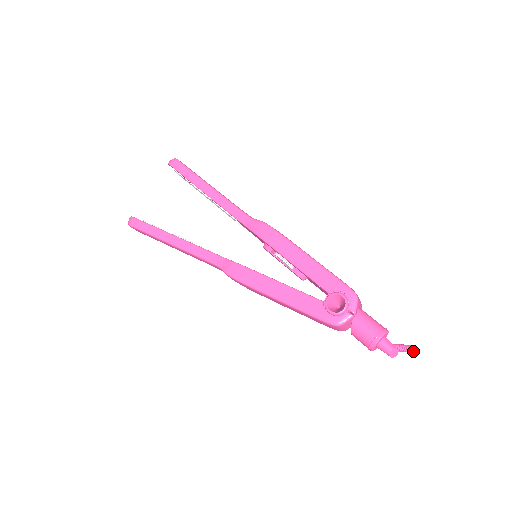
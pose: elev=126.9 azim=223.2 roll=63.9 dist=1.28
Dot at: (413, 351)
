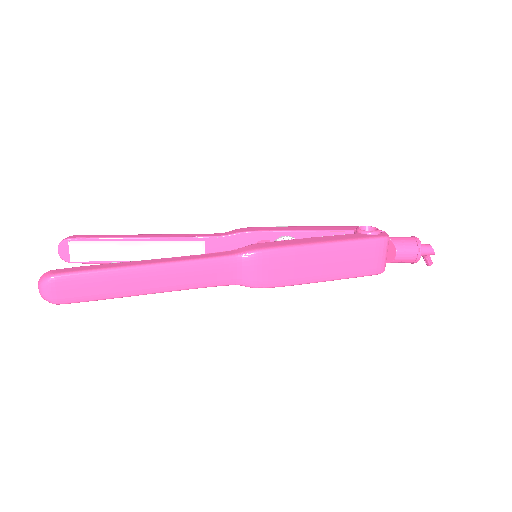
Dot at: (432, 262)
